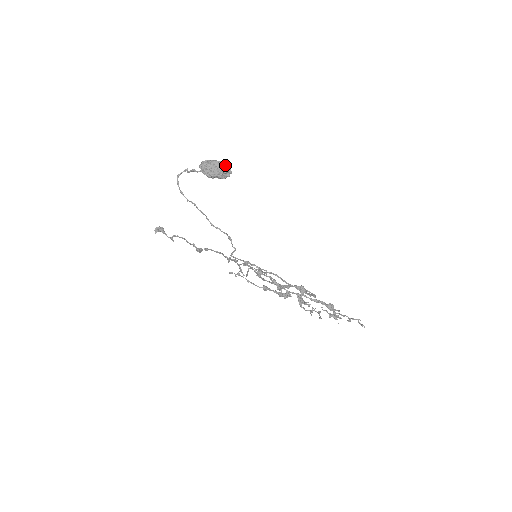
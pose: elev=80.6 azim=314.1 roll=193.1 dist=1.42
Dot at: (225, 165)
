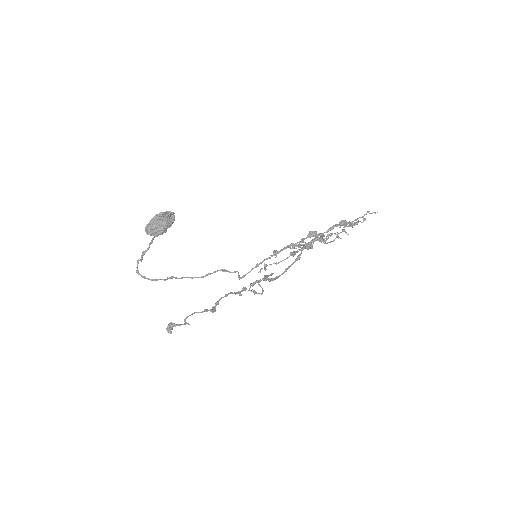
Dot at: (163, 212)
